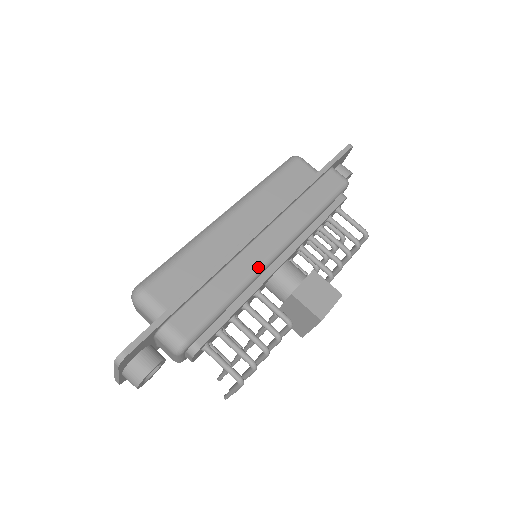
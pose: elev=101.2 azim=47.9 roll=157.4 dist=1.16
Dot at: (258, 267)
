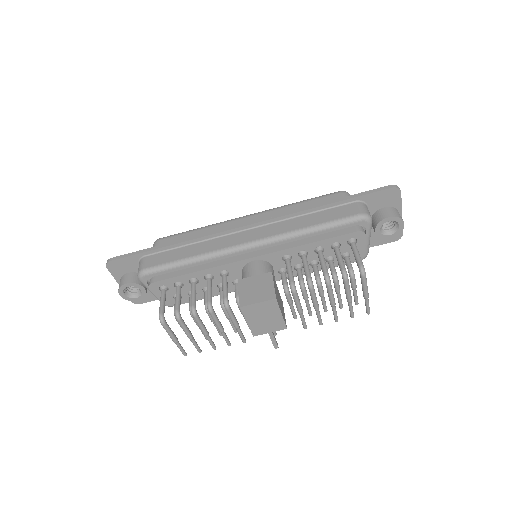
Dot at: (223, 248)
